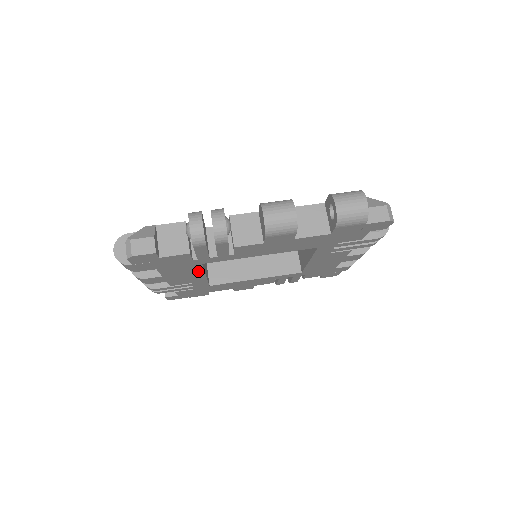
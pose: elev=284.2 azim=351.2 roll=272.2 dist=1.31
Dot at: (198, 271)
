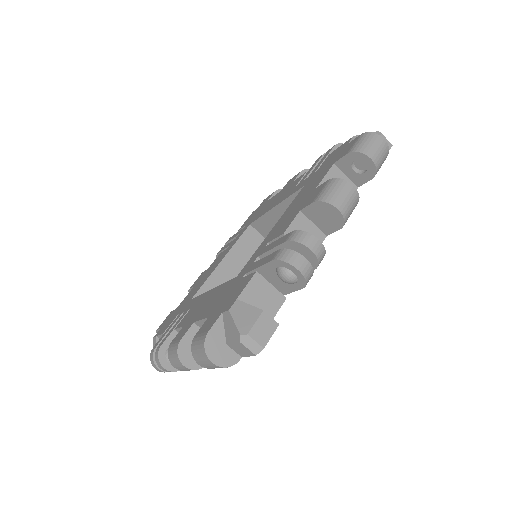
Dot at: occluded
